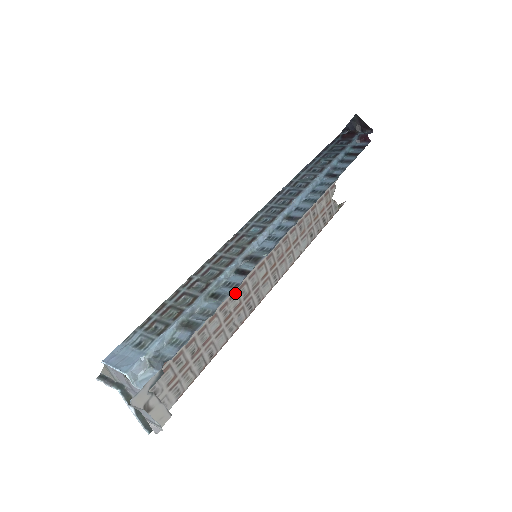
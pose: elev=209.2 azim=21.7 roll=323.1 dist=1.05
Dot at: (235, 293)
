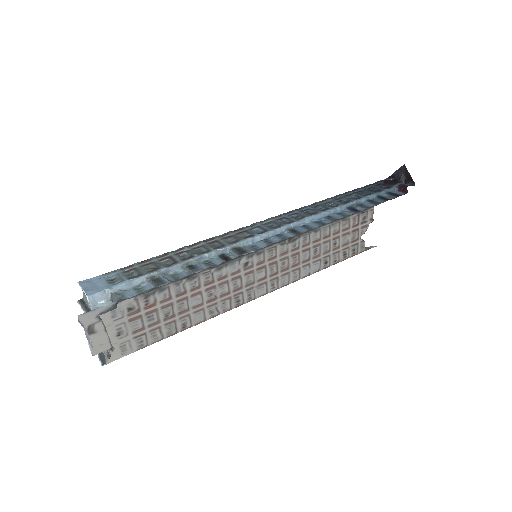
Dot at: (226, 282)
